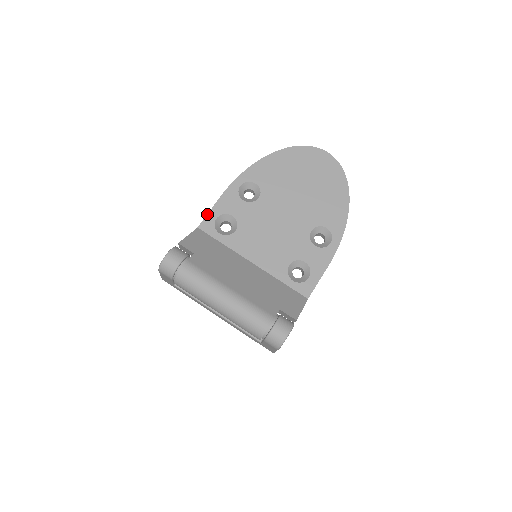
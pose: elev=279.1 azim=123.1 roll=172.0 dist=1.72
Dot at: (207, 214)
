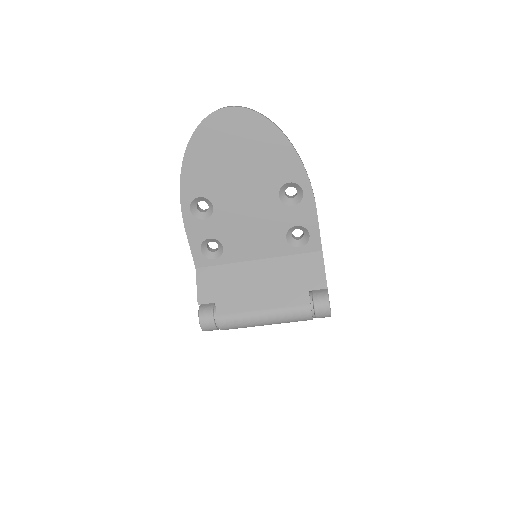
Dot at: (191, 253)
